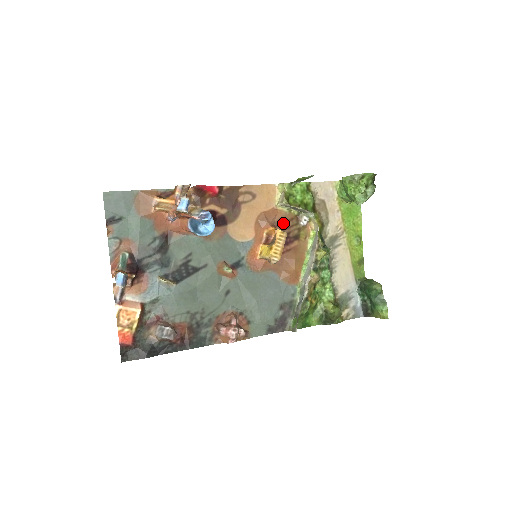
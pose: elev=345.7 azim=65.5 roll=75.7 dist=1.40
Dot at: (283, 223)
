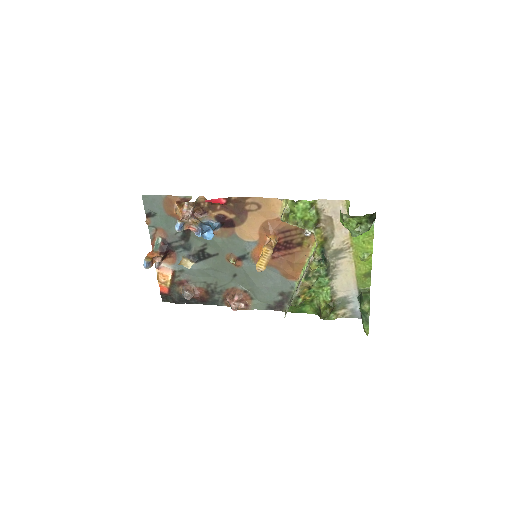
Dot at: (287, 231)
